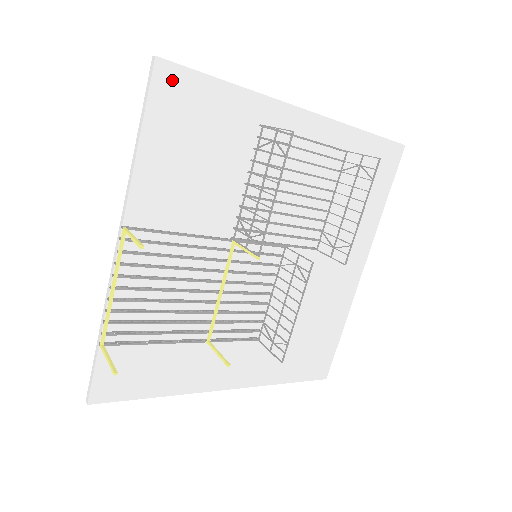
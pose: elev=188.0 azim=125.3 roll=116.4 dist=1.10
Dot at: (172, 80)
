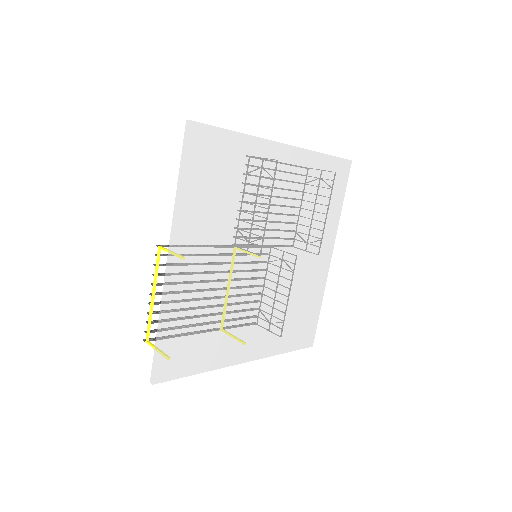
Dot at: (200, 135)
